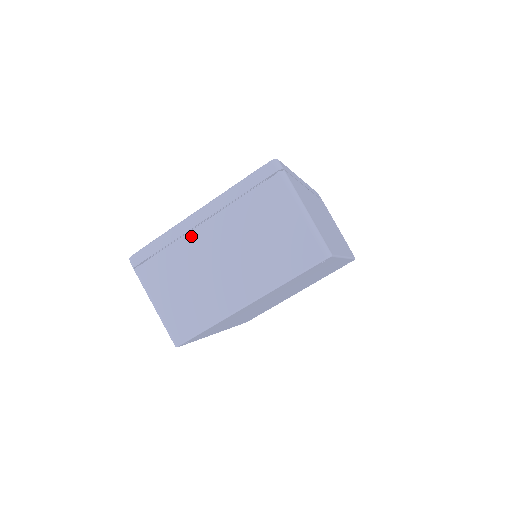
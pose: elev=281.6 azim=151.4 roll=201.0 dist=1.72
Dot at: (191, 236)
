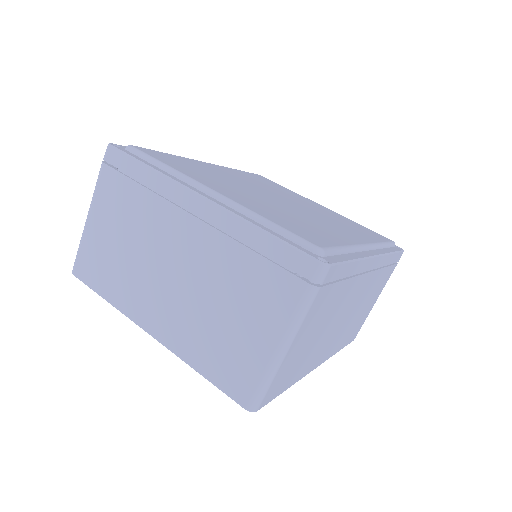
Dot at: (171, 210)
